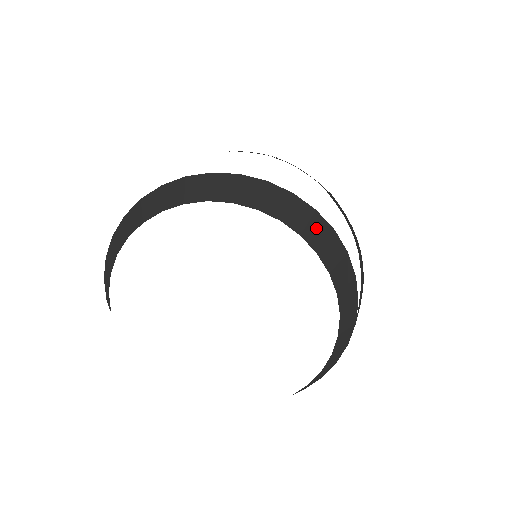
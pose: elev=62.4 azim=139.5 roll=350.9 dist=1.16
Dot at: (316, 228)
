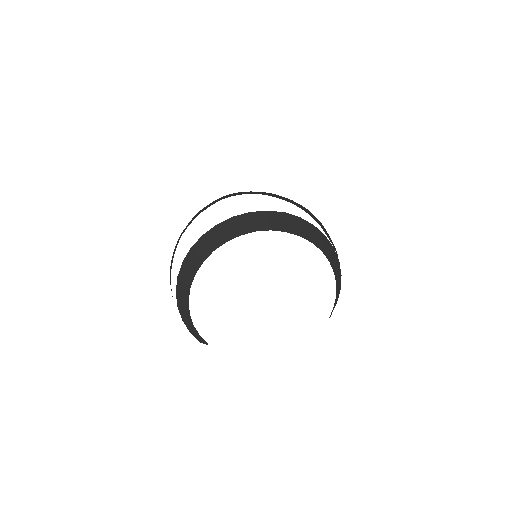
Dot at: (275, 220)
